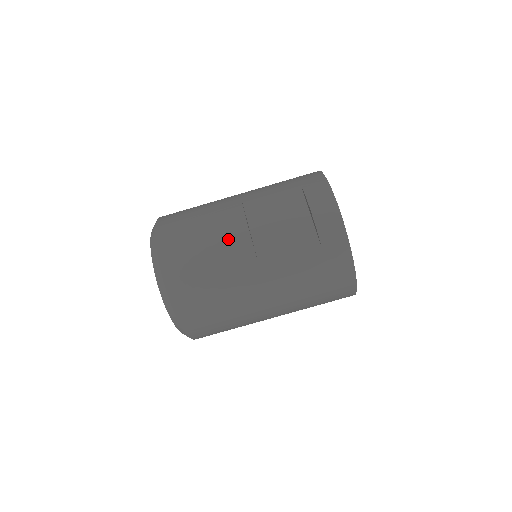
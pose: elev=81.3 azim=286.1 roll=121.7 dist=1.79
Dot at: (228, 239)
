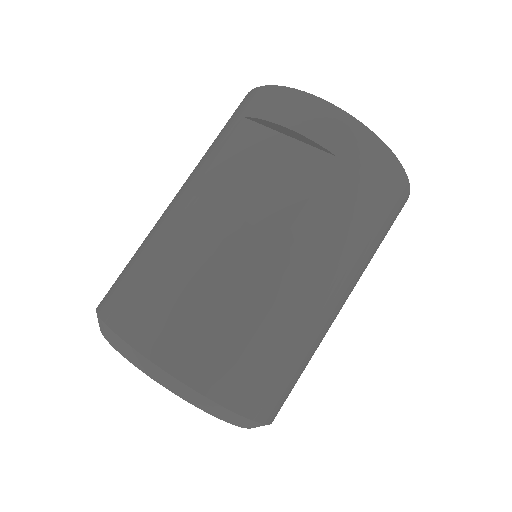
Dot at: (214, 247)
